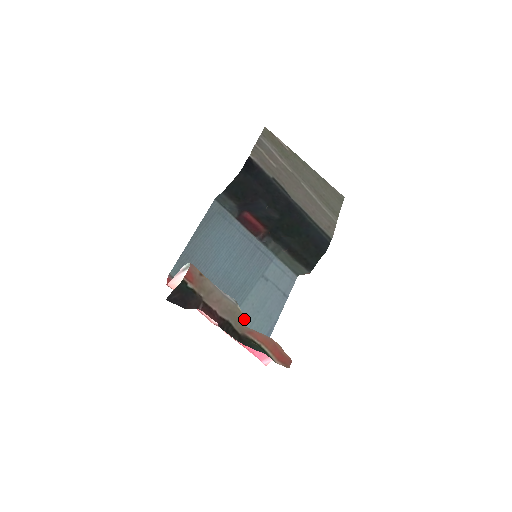
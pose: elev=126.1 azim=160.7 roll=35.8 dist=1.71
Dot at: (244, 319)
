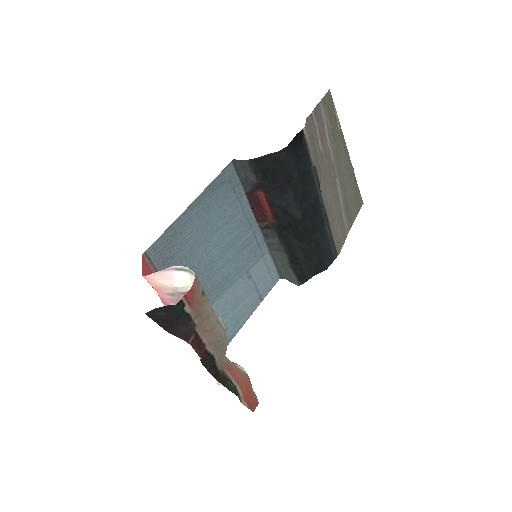
Dot at: occluded
